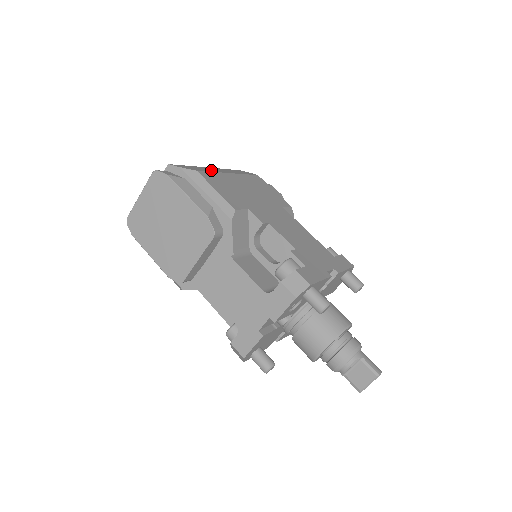
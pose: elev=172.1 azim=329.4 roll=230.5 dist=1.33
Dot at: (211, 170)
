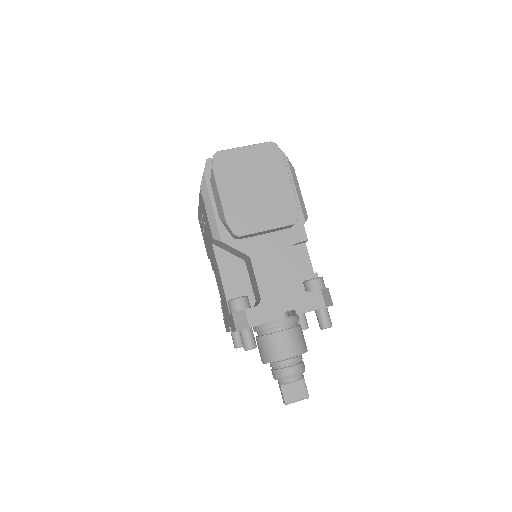
Dot at: occluded
